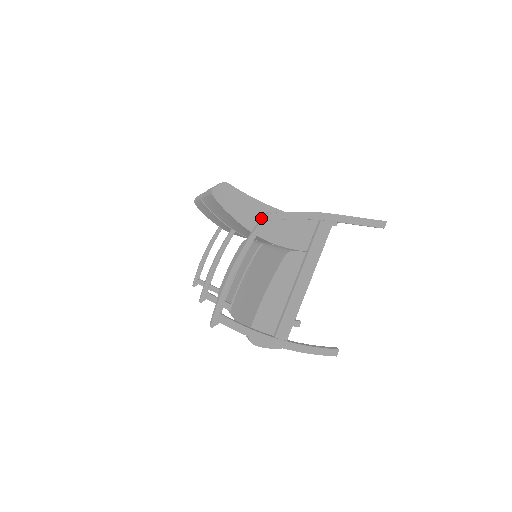
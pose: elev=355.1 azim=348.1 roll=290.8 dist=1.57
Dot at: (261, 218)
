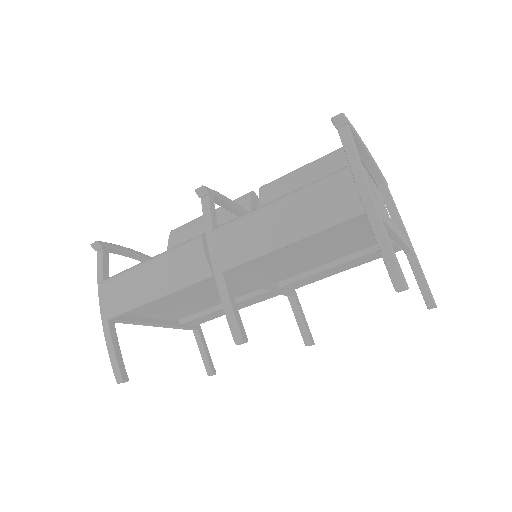
Dot at: (378, 181)
